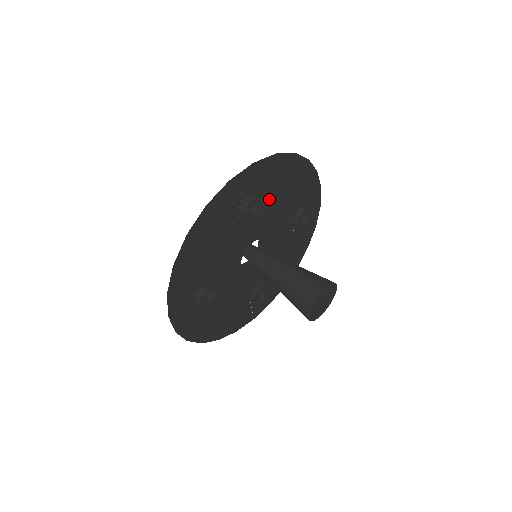
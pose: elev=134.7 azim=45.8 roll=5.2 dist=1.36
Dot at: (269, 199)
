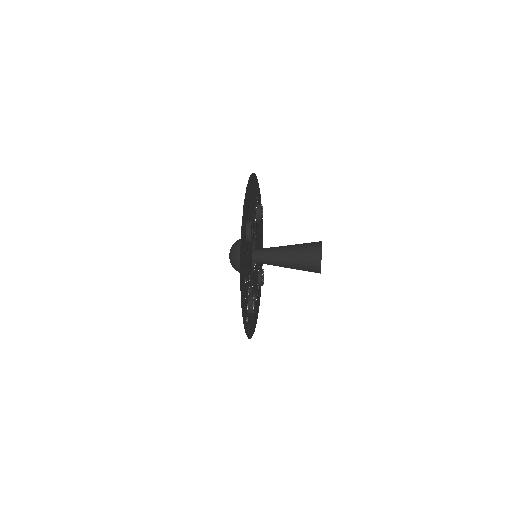
Dot at: (258, 229)
